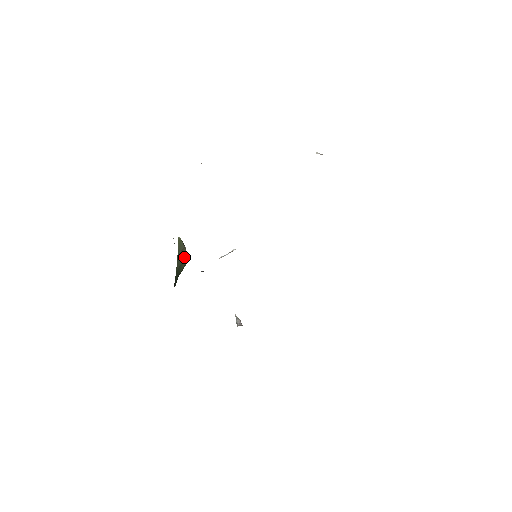
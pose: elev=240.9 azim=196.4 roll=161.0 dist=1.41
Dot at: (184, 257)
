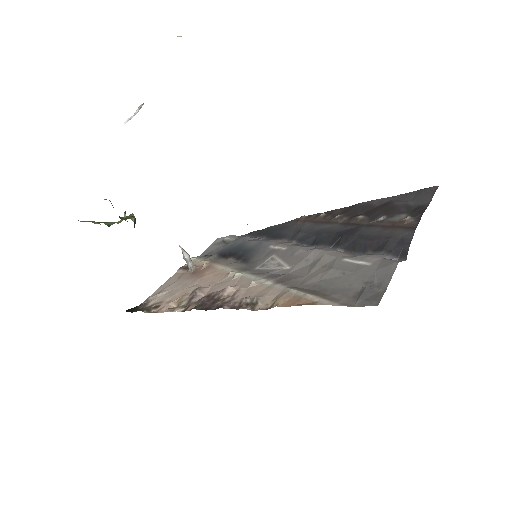
Dot at: occluded
